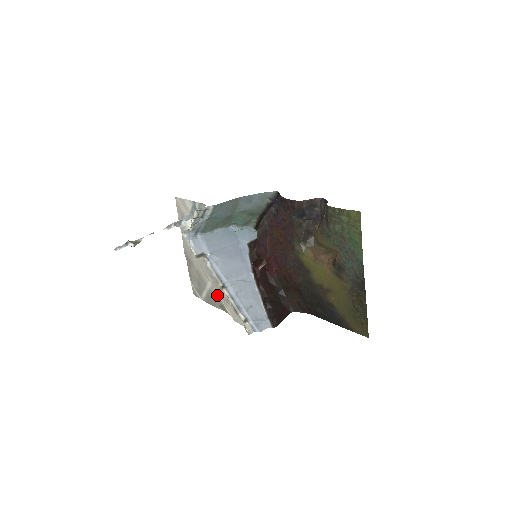
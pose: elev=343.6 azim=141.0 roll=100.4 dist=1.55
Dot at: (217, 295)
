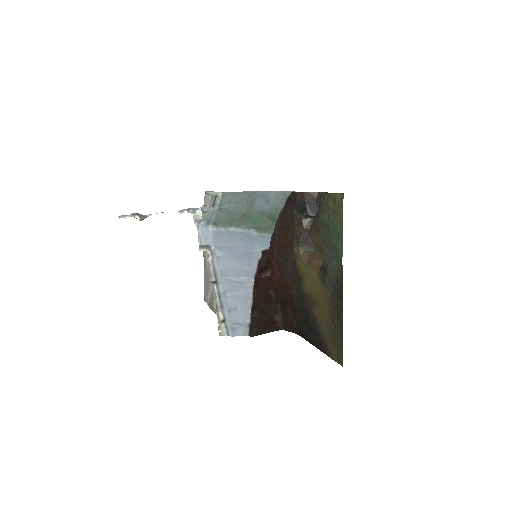
Dot at: occluded
